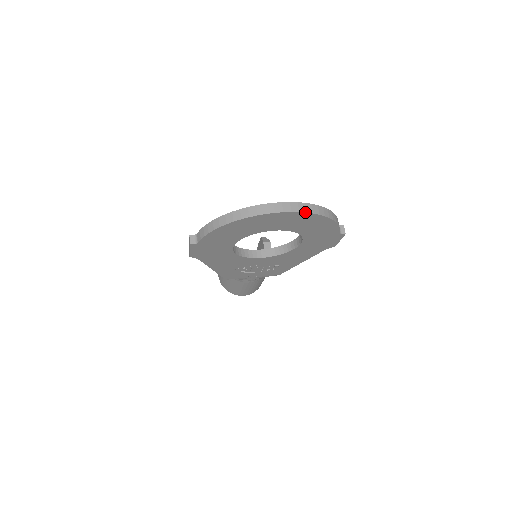
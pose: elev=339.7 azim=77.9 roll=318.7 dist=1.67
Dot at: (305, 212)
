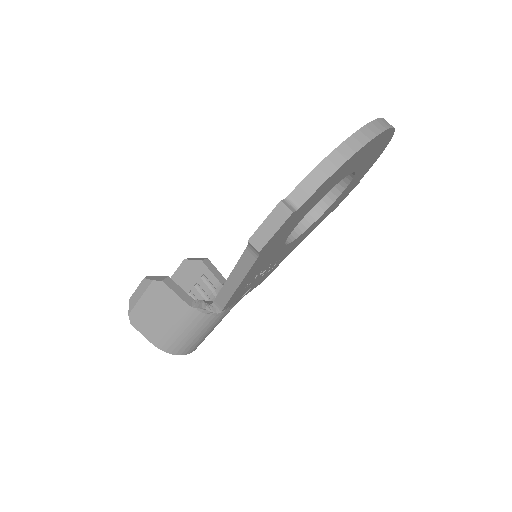
Dot at: (394, 130)
